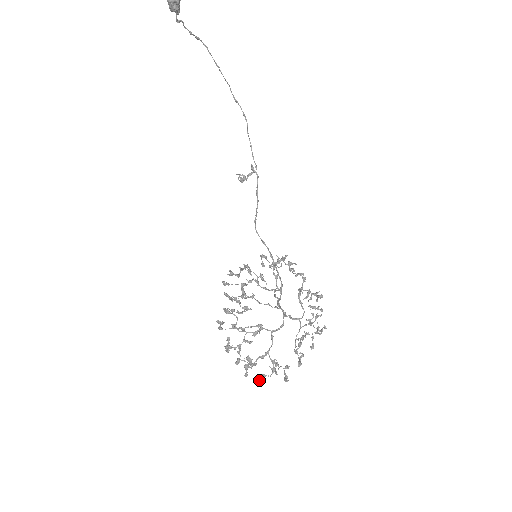
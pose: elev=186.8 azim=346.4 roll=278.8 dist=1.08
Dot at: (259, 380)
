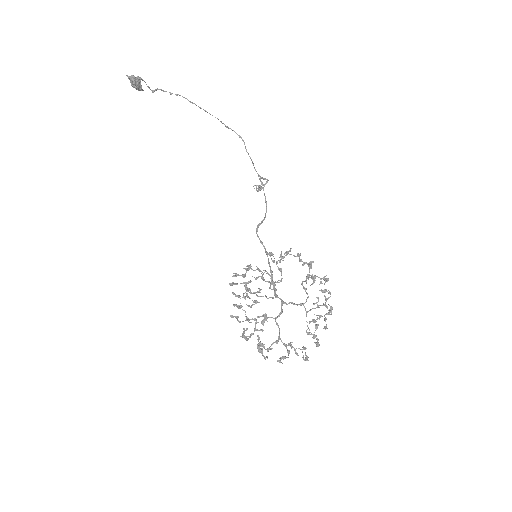
Dot at: occluded
